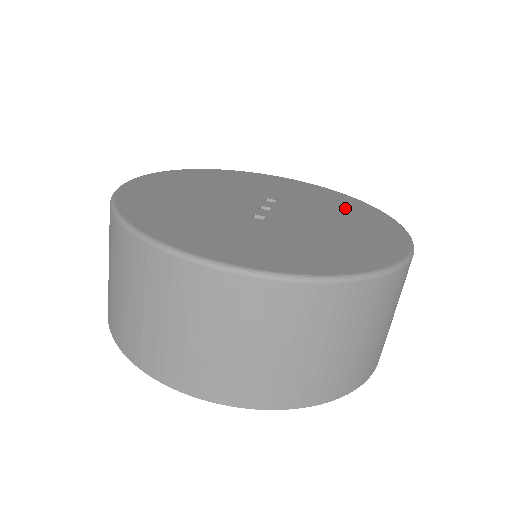
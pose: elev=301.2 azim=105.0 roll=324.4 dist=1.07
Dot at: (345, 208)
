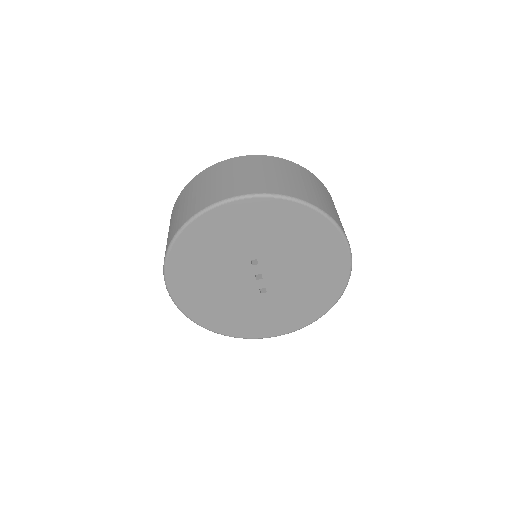
Dot at: (302, 236)
